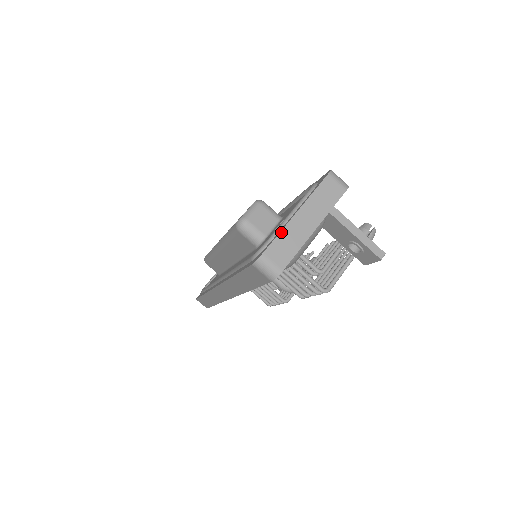
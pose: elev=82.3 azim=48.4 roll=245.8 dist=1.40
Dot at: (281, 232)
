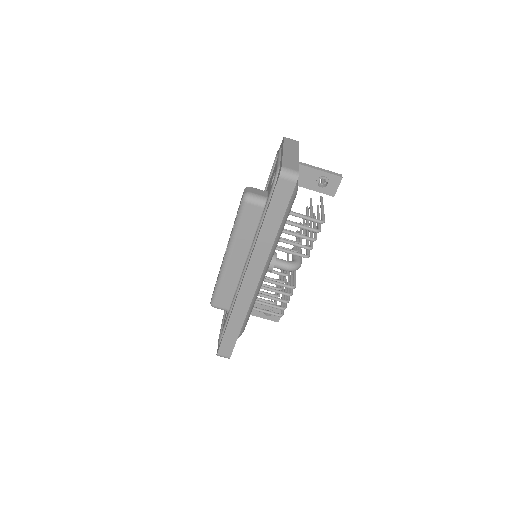
Dot at: (283, 158)
